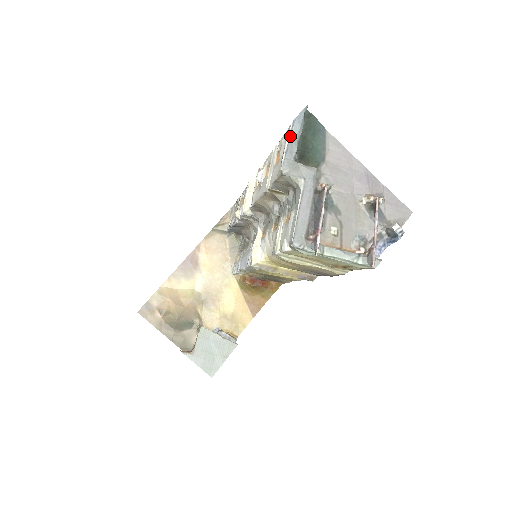
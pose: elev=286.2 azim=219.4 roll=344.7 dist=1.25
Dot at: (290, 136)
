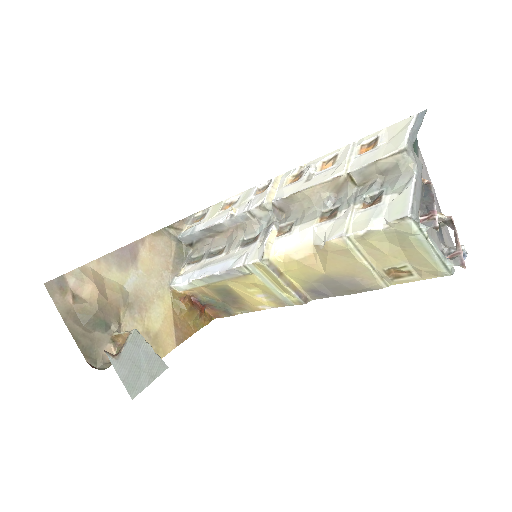
Dot at: (414, 124)
